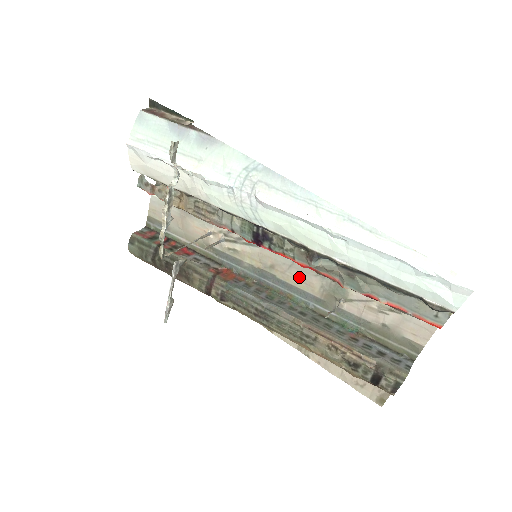
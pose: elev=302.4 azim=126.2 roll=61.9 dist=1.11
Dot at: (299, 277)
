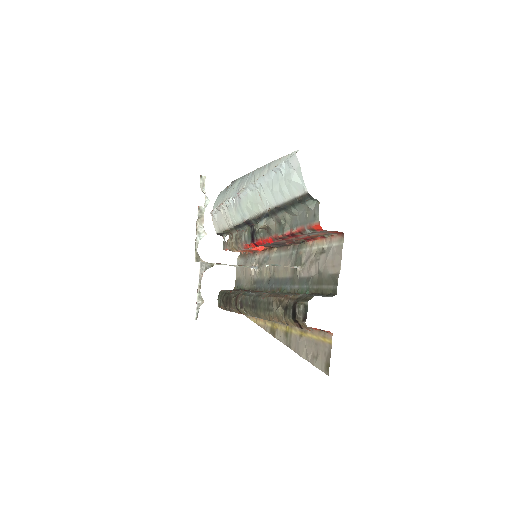
Dot at: (283, 267)
